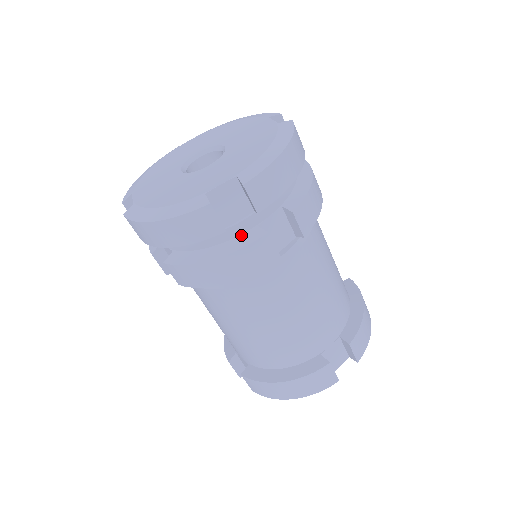
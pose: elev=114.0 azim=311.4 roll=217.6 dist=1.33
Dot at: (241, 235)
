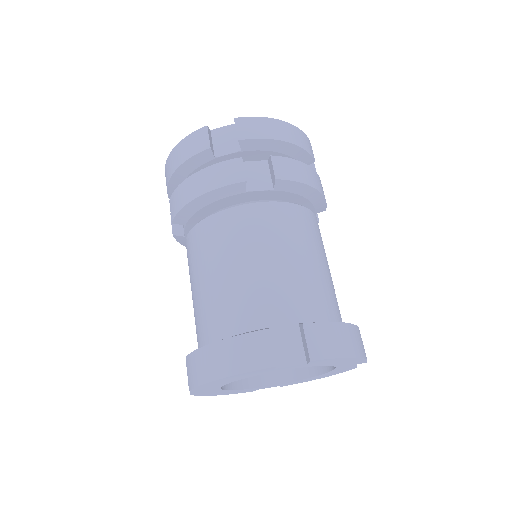
Dot at: occluded
